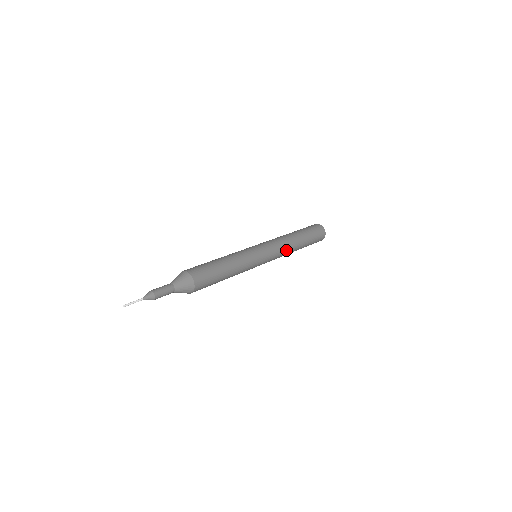
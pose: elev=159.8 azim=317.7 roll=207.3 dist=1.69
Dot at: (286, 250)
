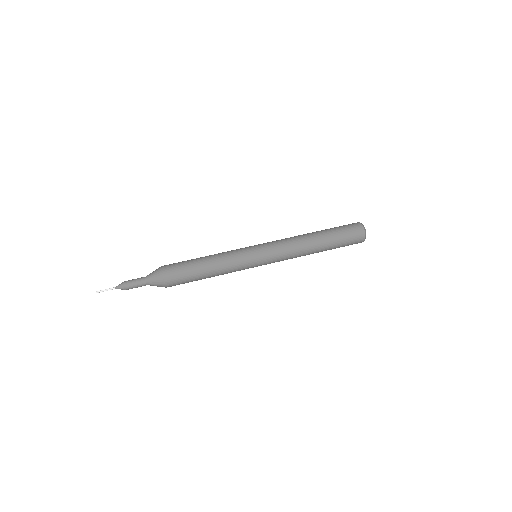
Dot at: (295, 254)
